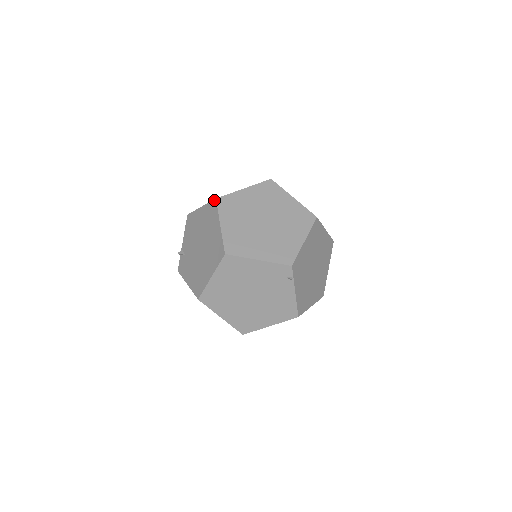
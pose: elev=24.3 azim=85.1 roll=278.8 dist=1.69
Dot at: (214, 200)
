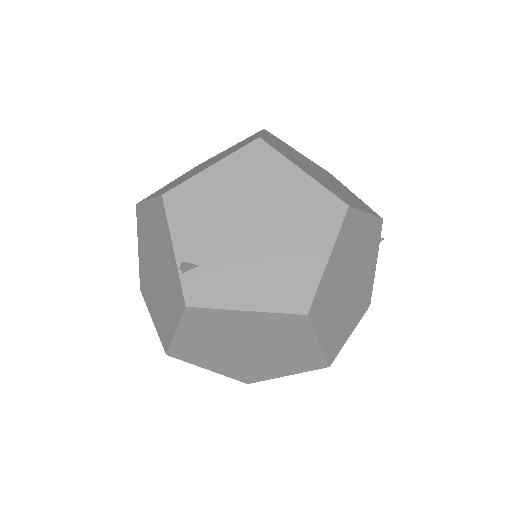
Dot at: (256, 140)
